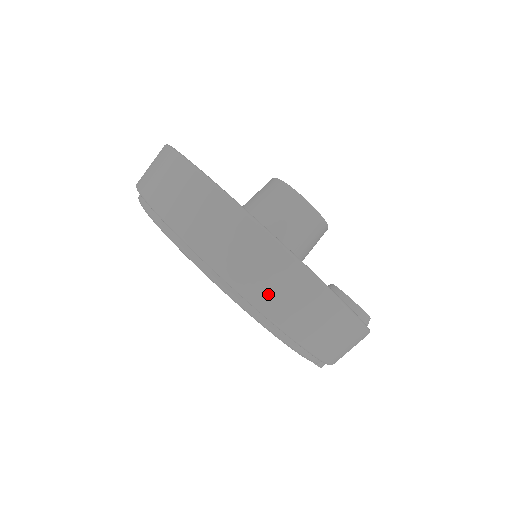
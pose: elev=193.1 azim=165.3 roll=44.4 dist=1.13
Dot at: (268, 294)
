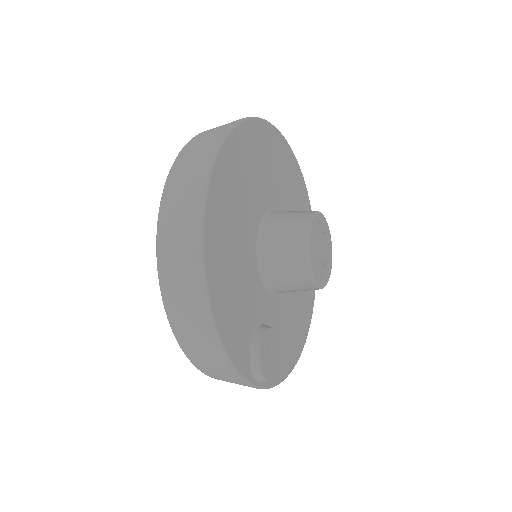
Dot at: (171, 282)
